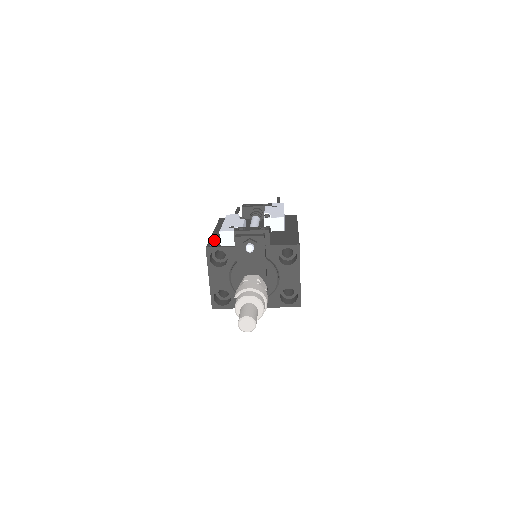
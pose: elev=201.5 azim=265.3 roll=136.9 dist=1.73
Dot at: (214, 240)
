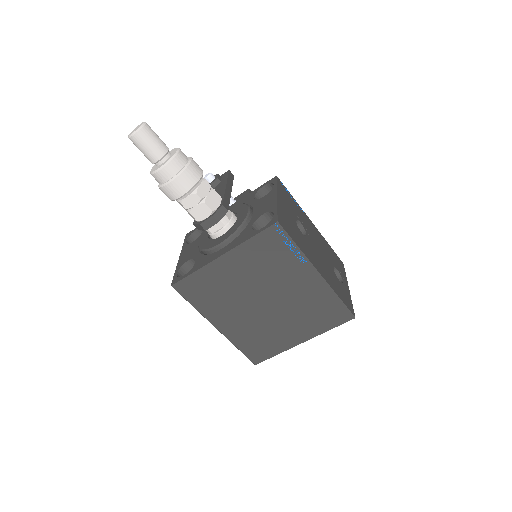
Dot at: occluded
